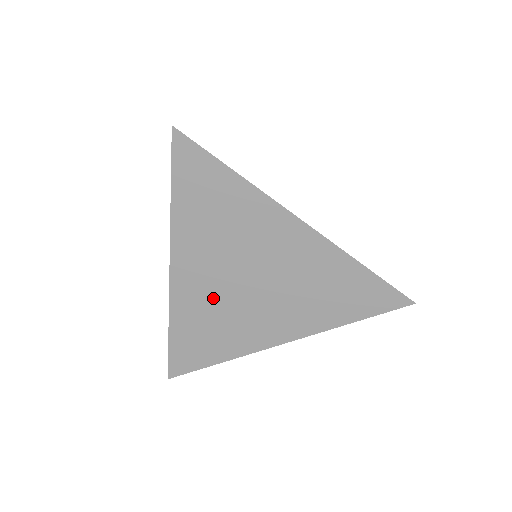
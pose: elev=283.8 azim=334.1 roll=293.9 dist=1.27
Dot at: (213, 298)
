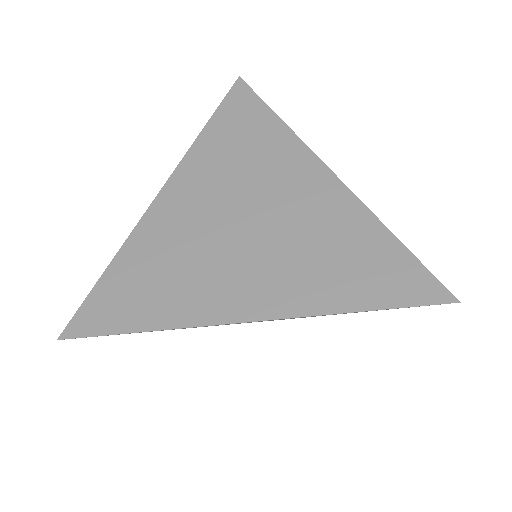
Dot at: occluded
